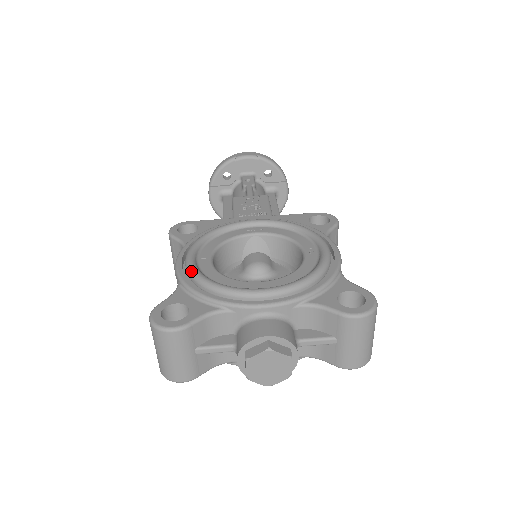
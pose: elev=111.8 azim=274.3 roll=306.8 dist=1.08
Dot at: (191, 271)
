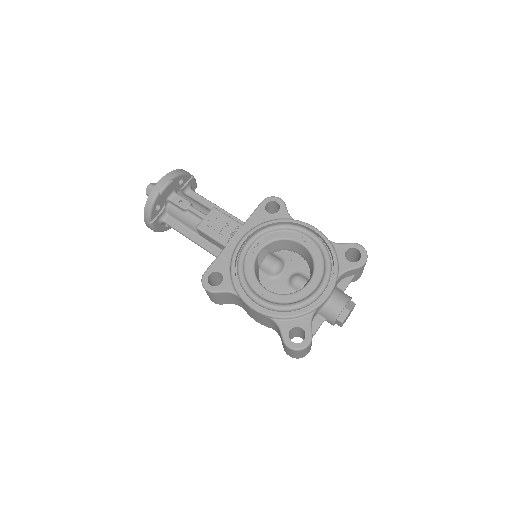
Dot at: (274, 308)
